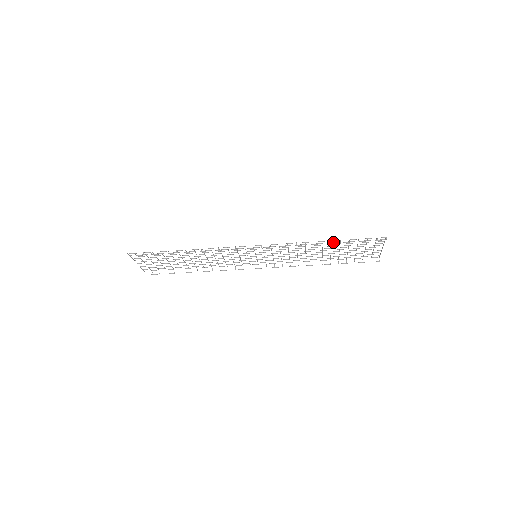
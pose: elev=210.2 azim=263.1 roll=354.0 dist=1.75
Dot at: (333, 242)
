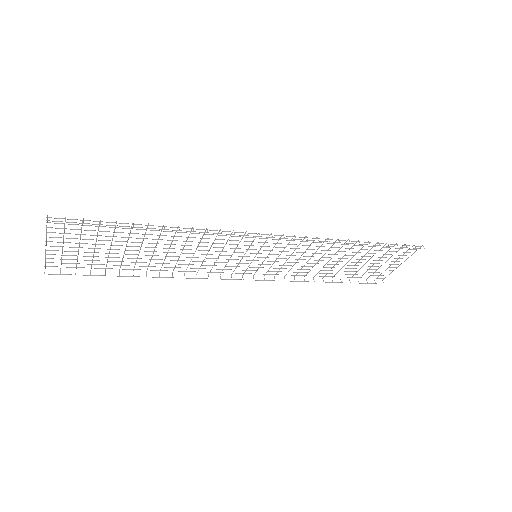
Dot at: occluded
